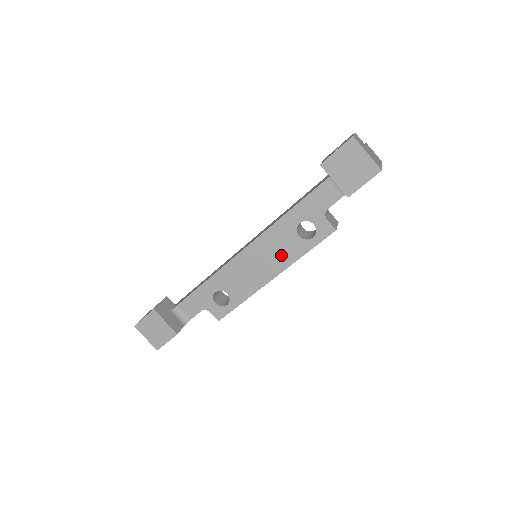
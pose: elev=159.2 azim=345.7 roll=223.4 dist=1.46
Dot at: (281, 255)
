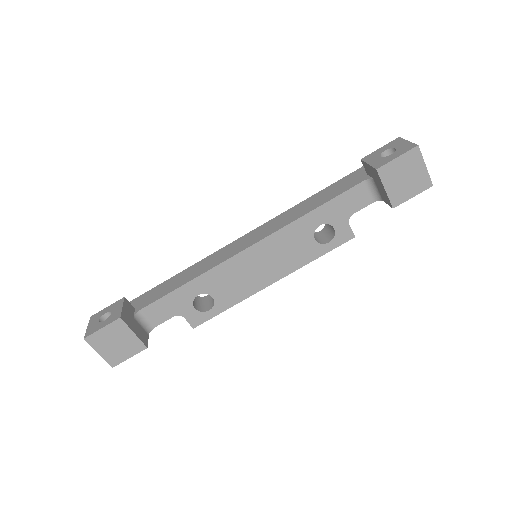
Dot at: (289, 258)
